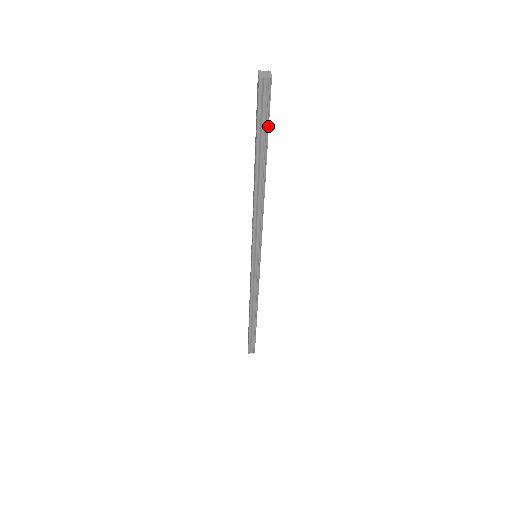
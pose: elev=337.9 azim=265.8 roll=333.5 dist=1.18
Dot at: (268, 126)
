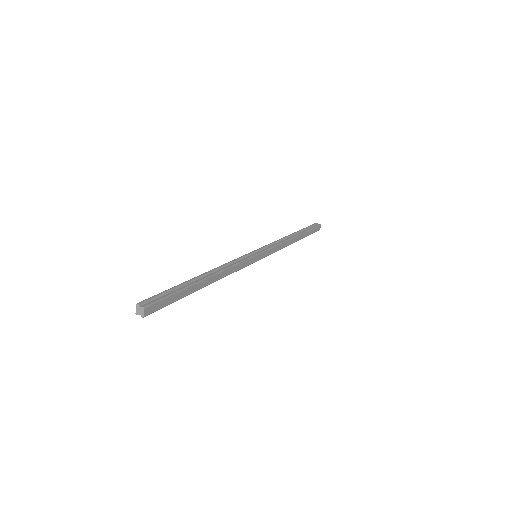
Dot at: occluded
